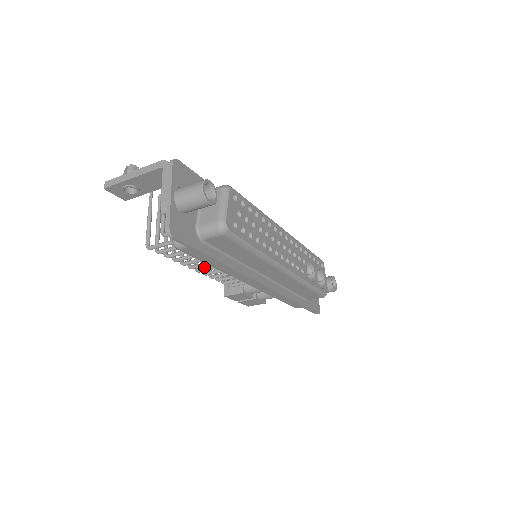
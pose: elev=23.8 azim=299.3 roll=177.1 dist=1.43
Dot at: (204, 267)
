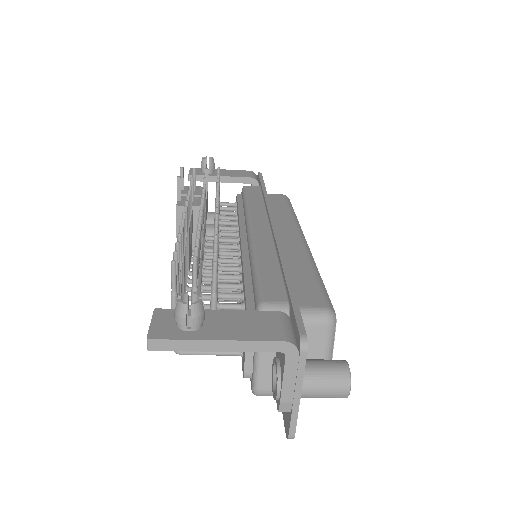
Dot at: occluded
